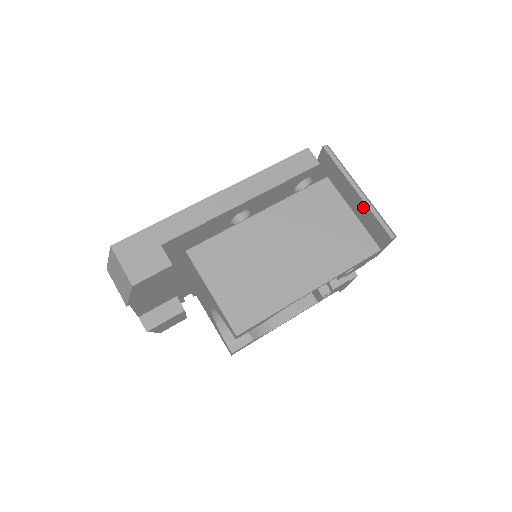
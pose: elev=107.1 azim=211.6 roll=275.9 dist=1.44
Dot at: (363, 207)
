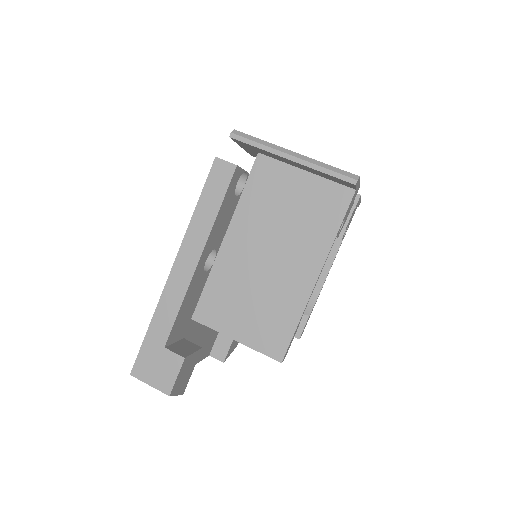
Dot at: occluded
